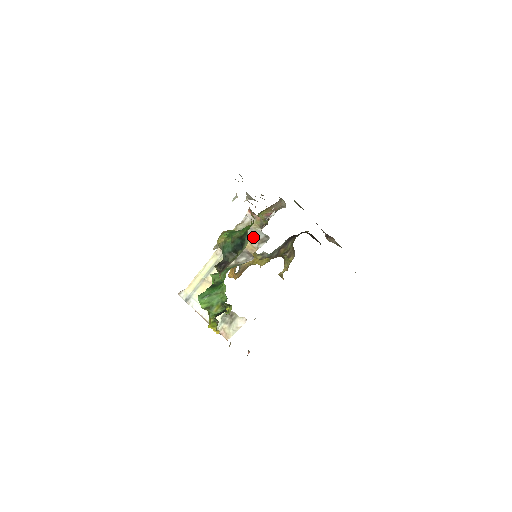
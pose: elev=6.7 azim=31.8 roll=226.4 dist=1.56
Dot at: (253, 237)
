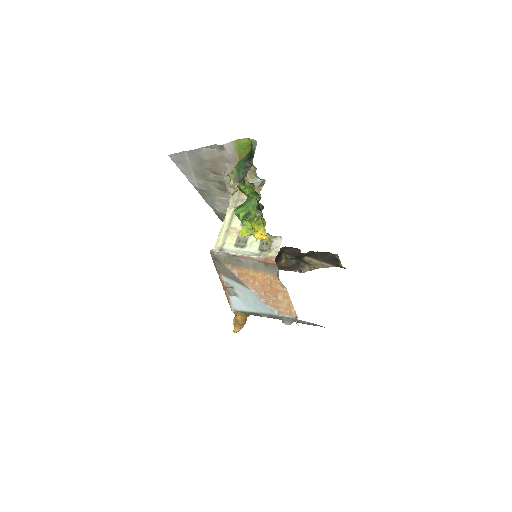
Dot at: occluded
